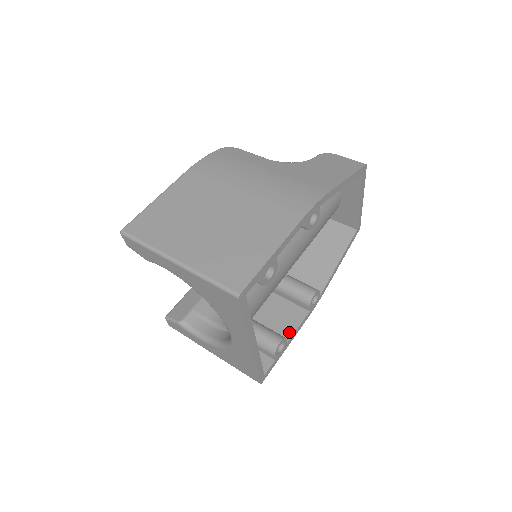
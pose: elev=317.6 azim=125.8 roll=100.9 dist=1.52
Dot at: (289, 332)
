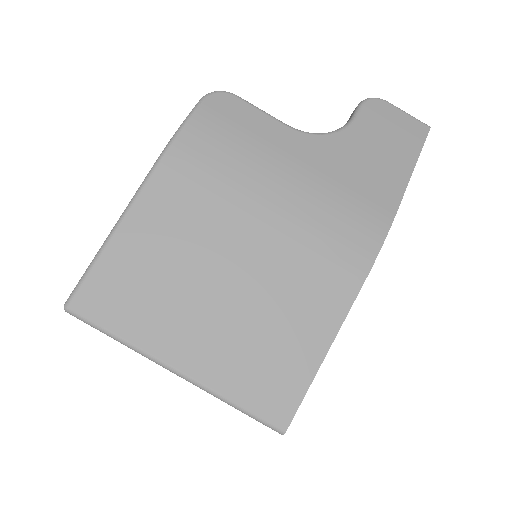
Dot at: occluded
